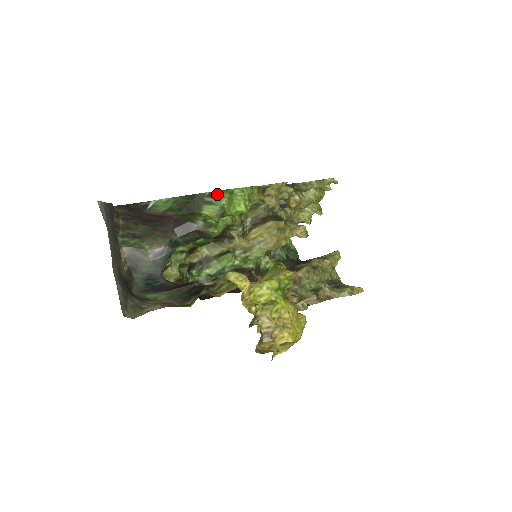
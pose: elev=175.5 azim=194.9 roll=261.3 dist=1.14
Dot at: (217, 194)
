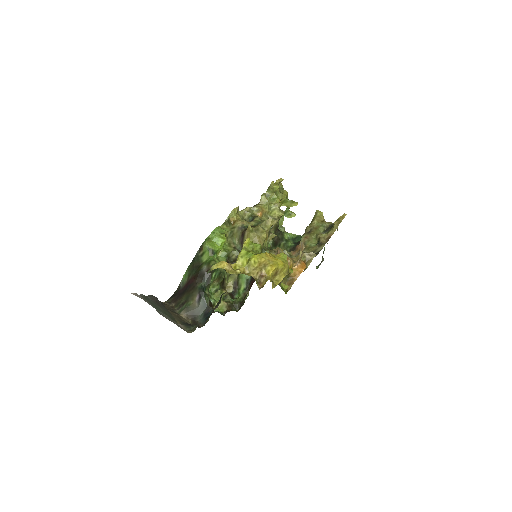
Dot at: (202, 246)
